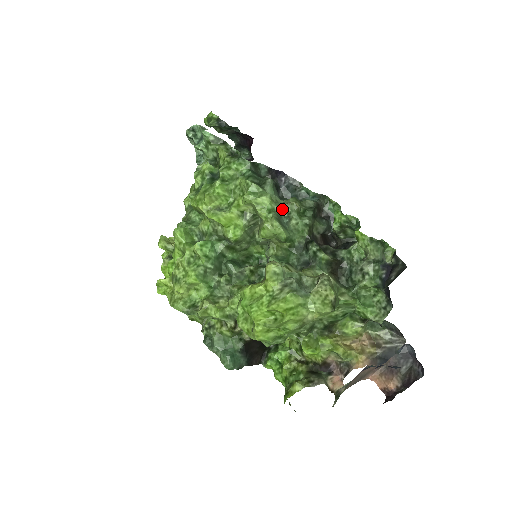
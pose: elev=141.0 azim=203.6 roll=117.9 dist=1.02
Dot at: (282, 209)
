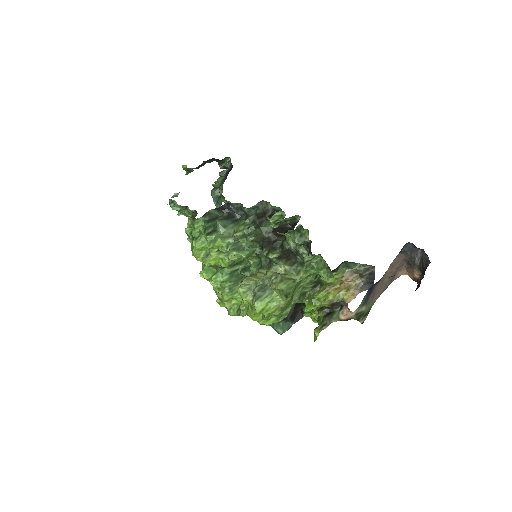
Dot at: (234, 238)
